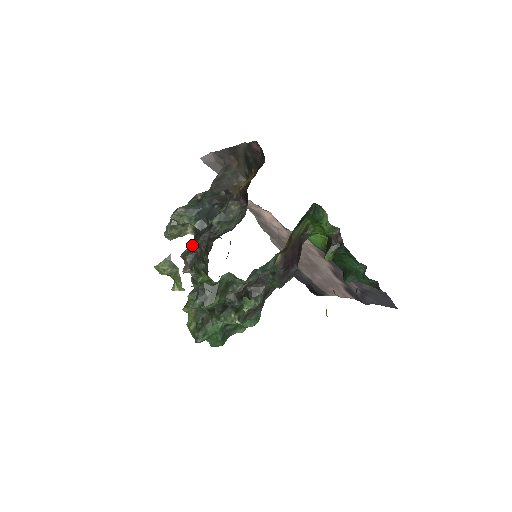
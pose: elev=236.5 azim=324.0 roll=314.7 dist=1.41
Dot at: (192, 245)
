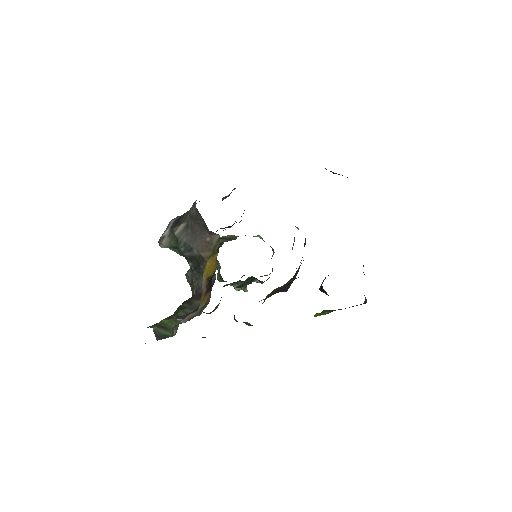
Dot at: occluded
